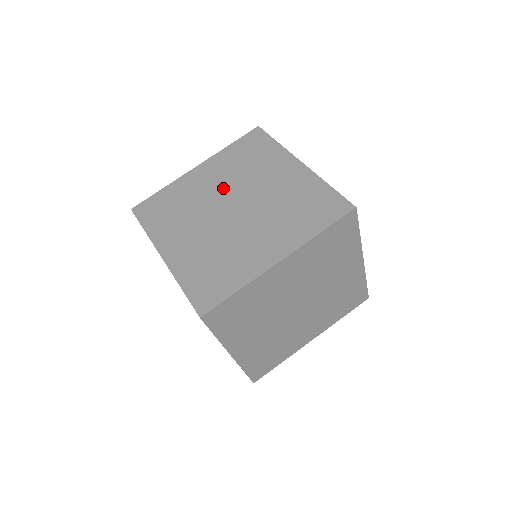
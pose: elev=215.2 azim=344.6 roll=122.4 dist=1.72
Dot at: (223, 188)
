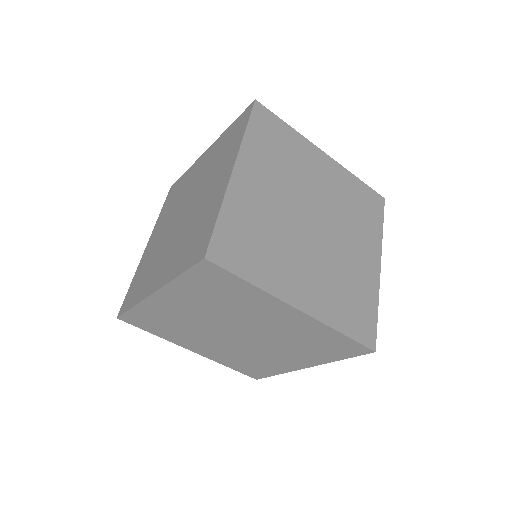
Dot at: (287, 197)
